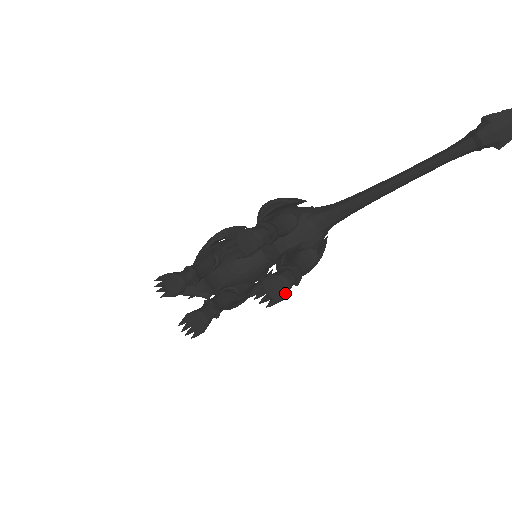
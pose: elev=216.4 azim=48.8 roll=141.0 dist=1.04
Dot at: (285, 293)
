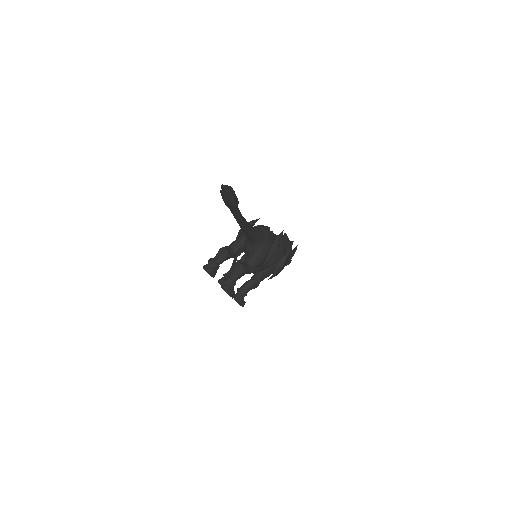
Dot at: (228, 293)
